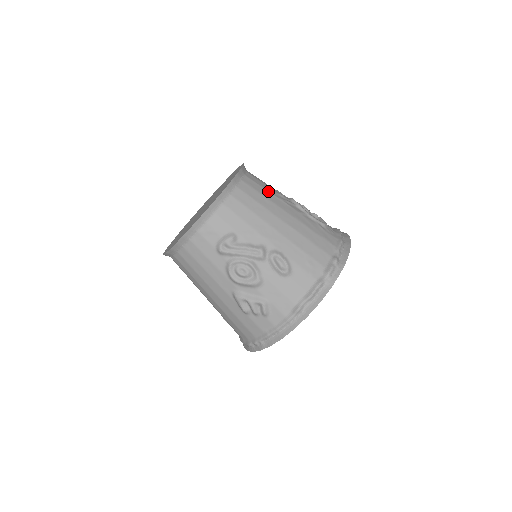
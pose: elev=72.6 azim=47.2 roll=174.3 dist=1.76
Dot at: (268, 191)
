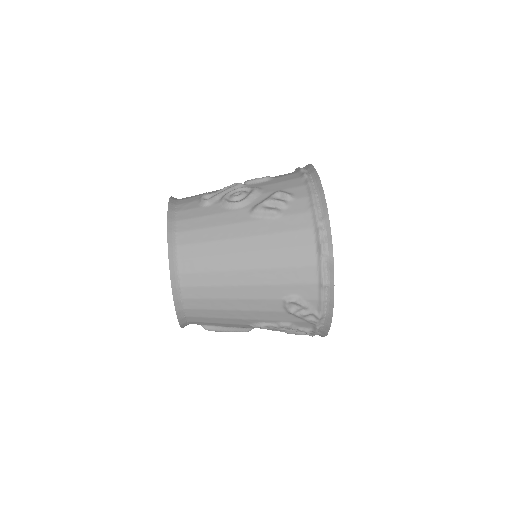
Dot at: occluded
